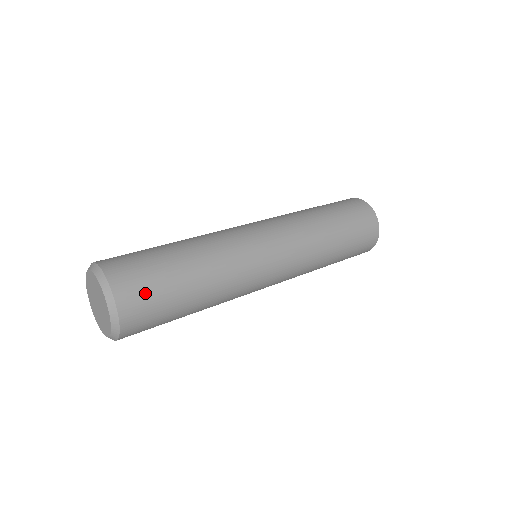
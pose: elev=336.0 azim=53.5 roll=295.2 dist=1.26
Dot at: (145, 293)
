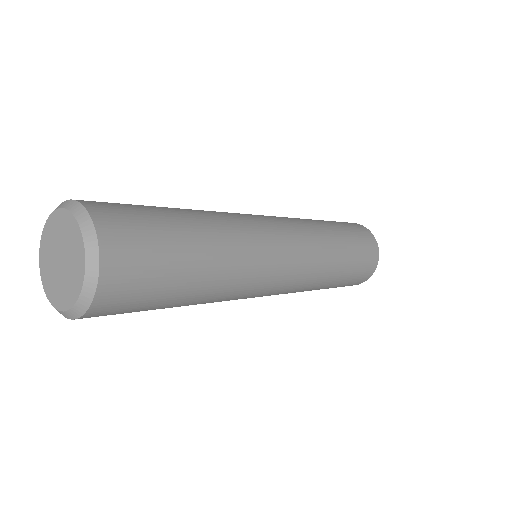
Dot at: (139, 277)
